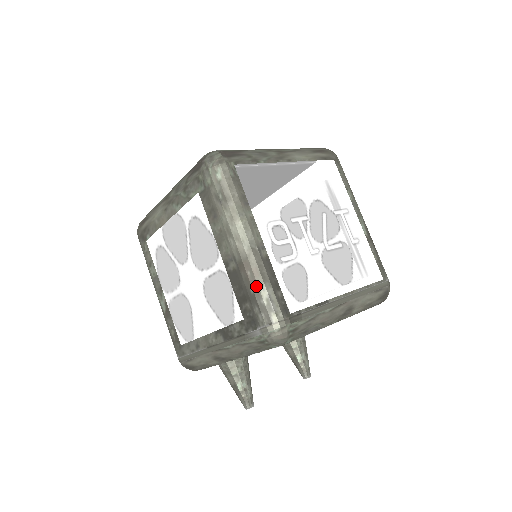
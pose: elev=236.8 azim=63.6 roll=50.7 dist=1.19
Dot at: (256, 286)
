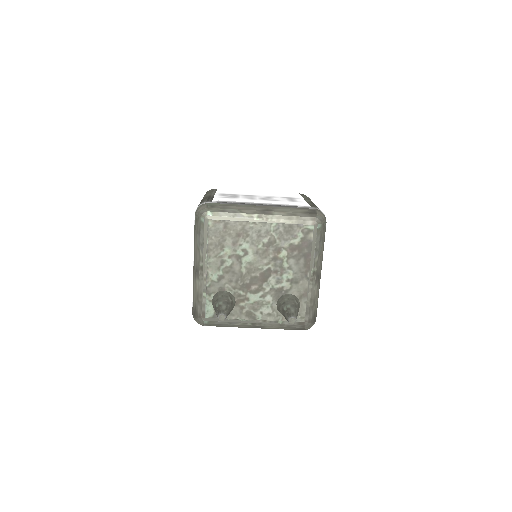
Dot at: occluded
